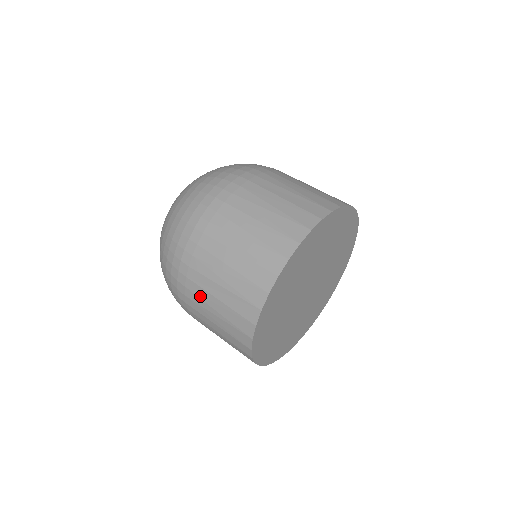
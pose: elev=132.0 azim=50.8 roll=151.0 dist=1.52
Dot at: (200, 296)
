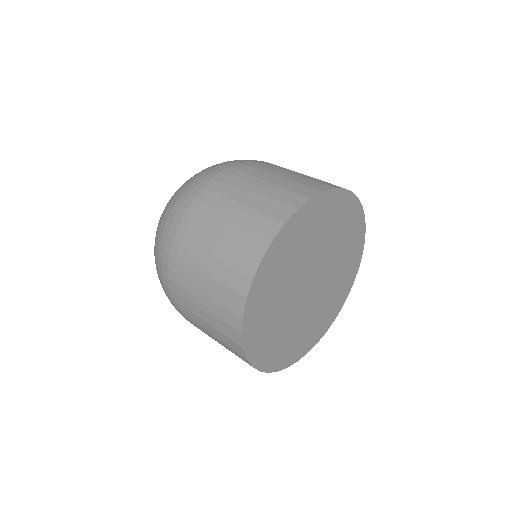
Dot at: (220, 206)
